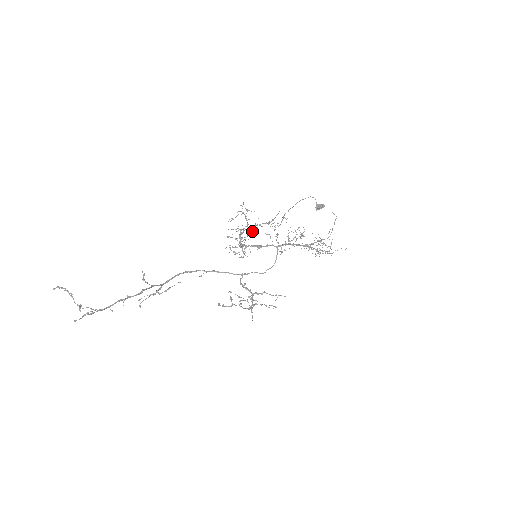
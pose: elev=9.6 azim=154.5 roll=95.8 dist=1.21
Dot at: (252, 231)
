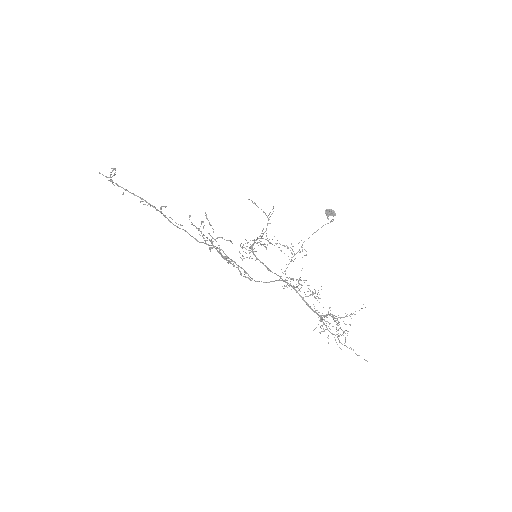
Dot at: occluded
